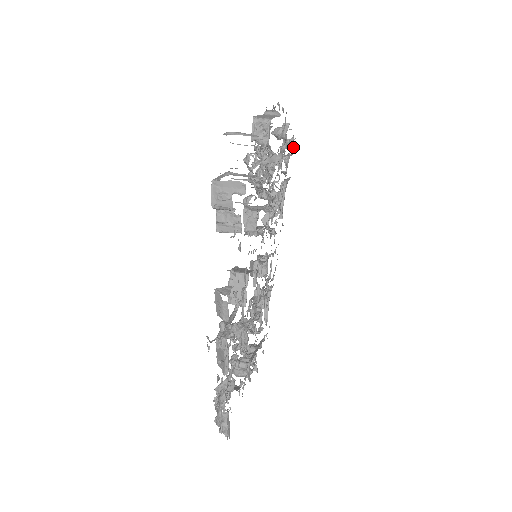
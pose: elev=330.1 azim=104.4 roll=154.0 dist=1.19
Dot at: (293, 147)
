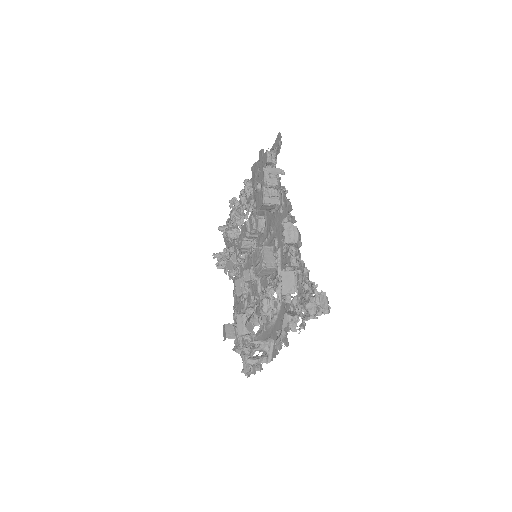
Dot at: occluded
